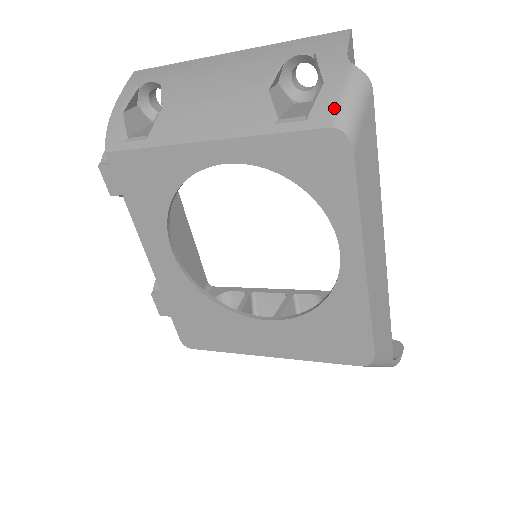
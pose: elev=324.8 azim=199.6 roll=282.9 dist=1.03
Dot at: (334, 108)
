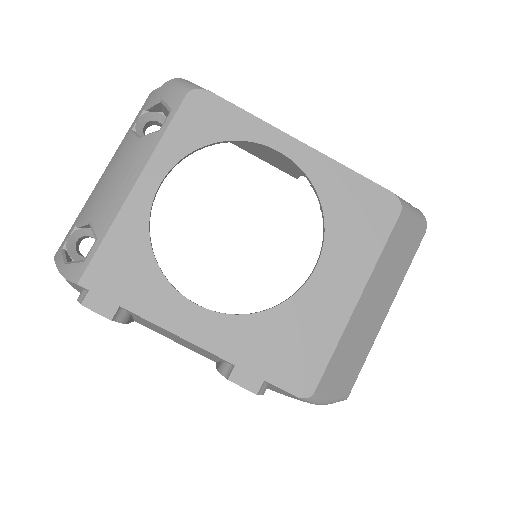
Dot at: (178, 91)
